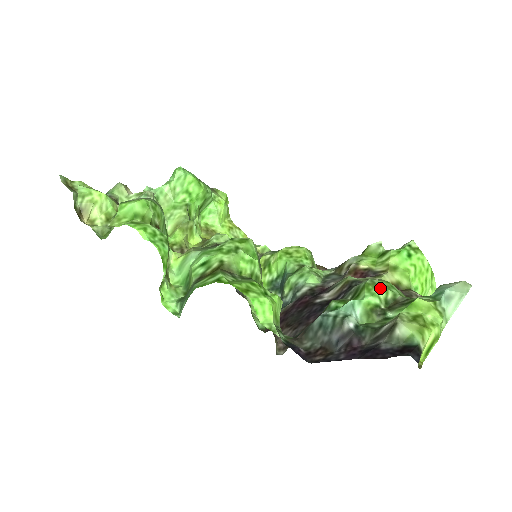
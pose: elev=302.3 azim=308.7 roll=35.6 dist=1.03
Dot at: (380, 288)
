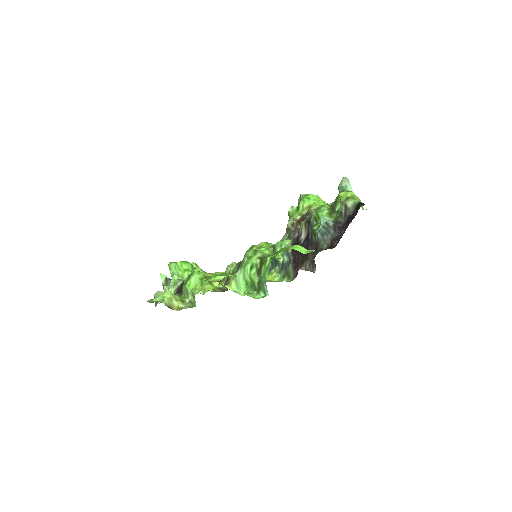
Dot at: (322, 208)
